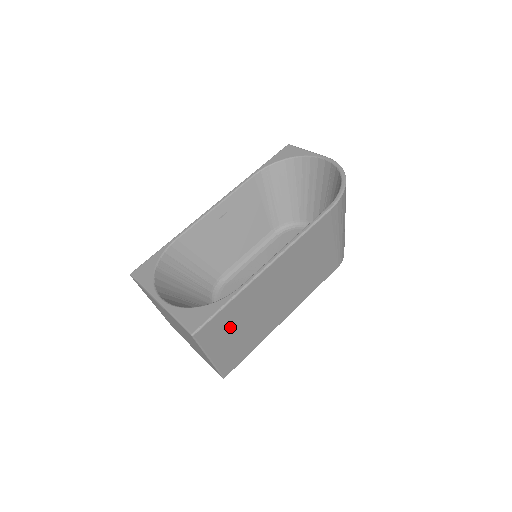
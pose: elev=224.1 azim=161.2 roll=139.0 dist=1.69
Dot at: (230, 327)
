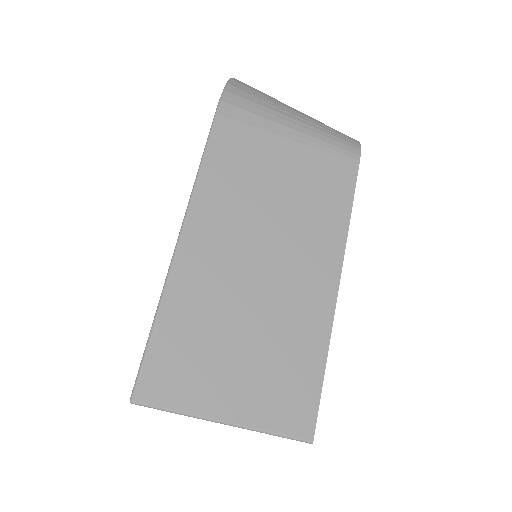
Dot at: (209, 354)
